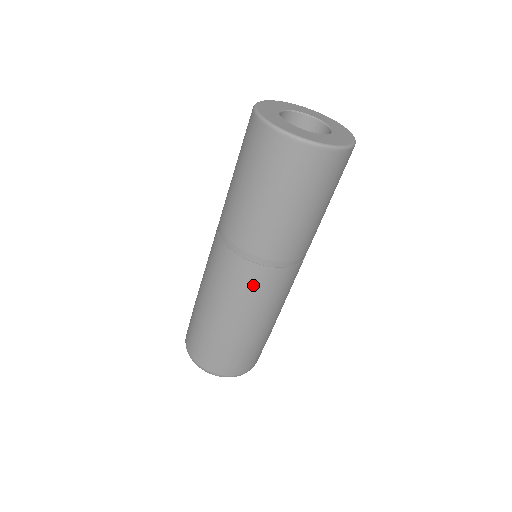
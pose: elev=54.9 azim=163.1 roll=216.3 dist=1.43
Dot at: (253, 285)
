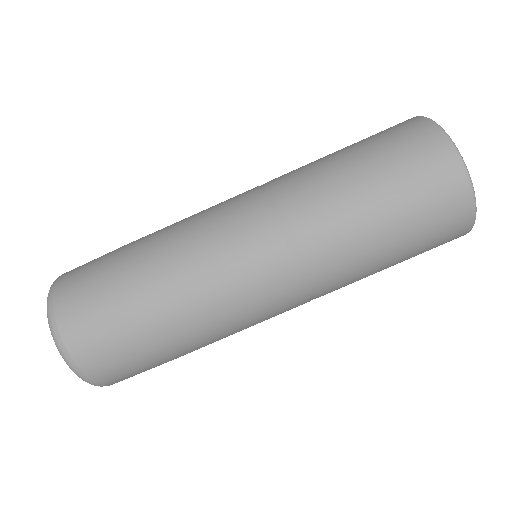
Dot at: (239, 231)
